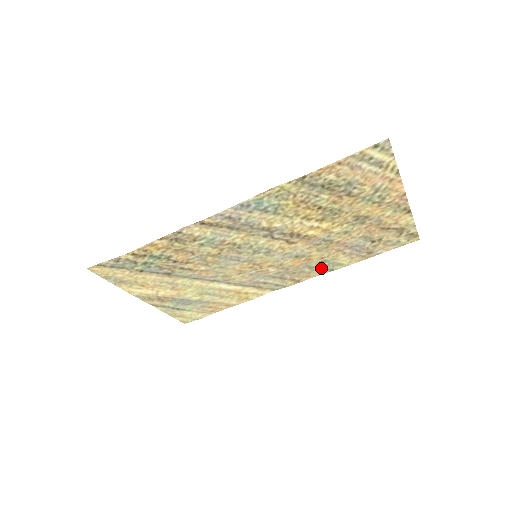
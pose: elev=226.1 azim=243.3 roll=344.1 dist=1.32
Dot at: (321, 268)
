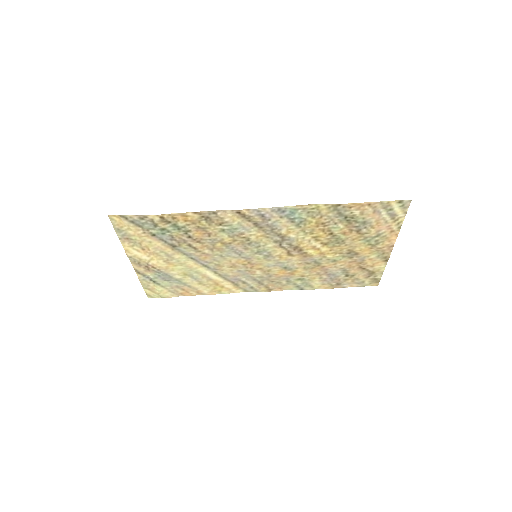
Dot at: (295, 284)
